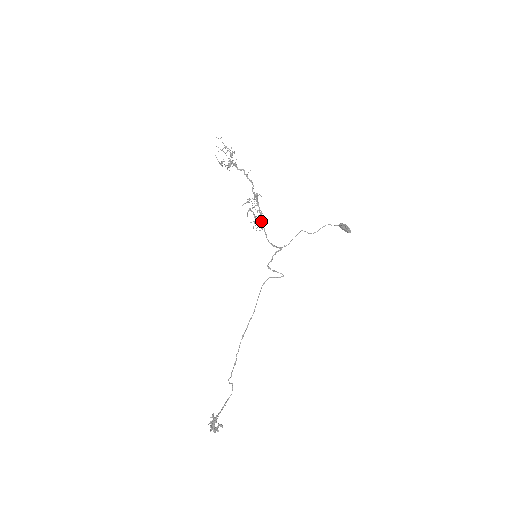
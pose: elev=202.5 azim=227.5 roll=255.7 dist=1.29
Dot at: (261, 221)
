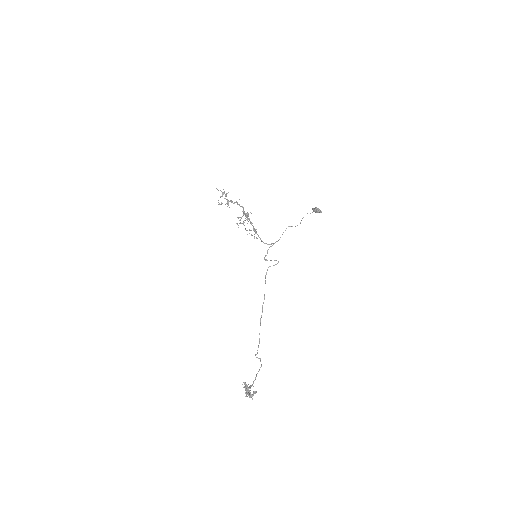
Dot at: (254, 230)
